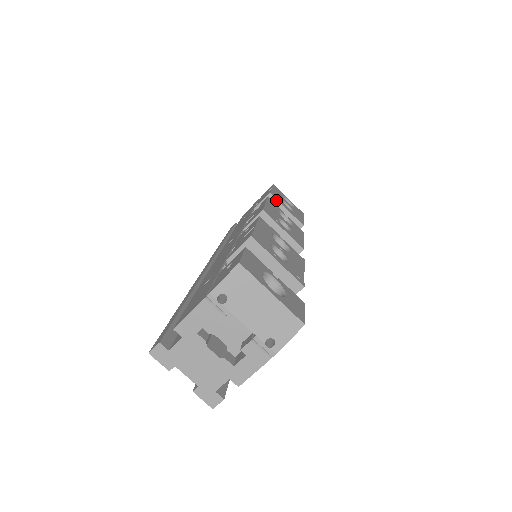
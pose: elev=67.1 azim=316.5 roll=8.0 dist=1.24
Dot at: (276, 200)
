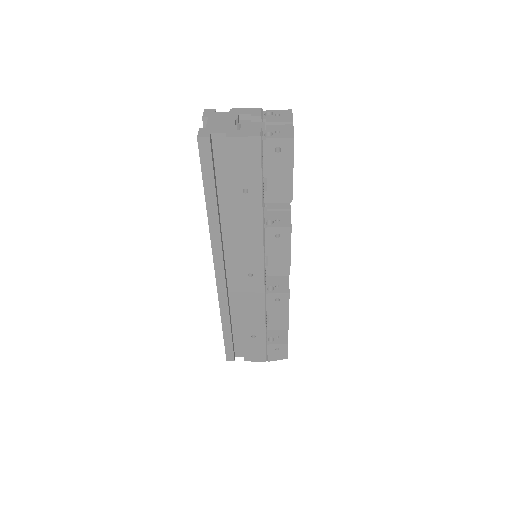
Dot at: occluded
